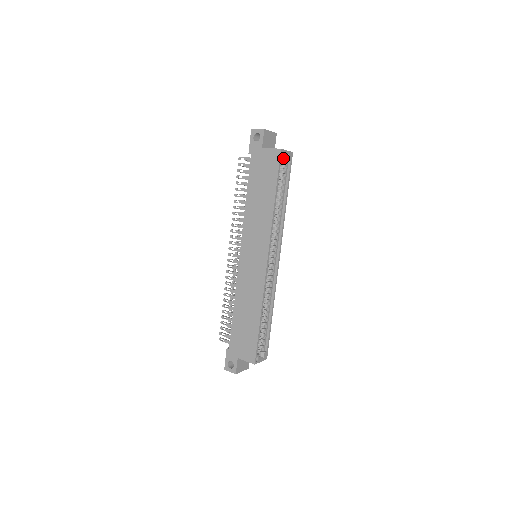
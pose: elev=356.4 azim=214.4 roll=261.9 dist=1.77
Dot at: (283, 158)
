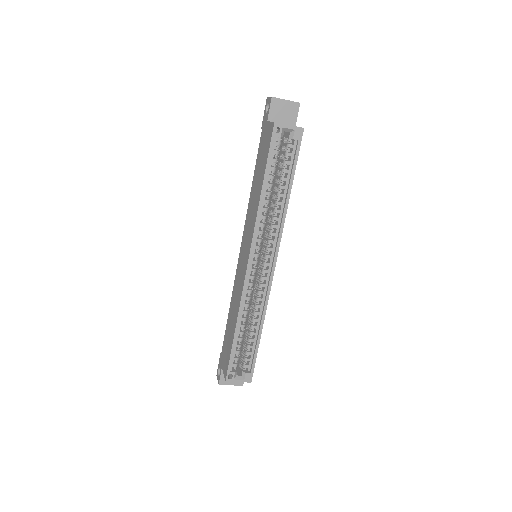
Dot at: (280, 135)
